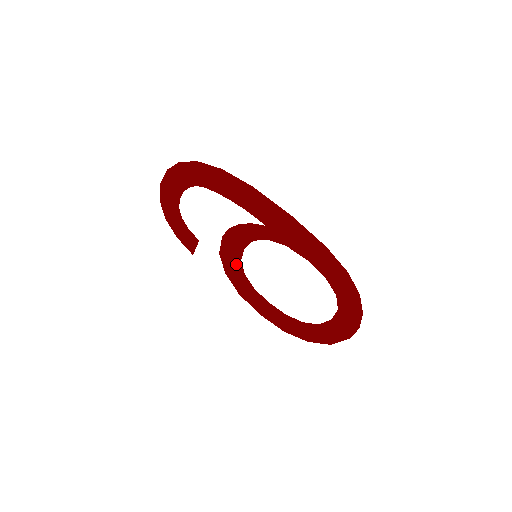
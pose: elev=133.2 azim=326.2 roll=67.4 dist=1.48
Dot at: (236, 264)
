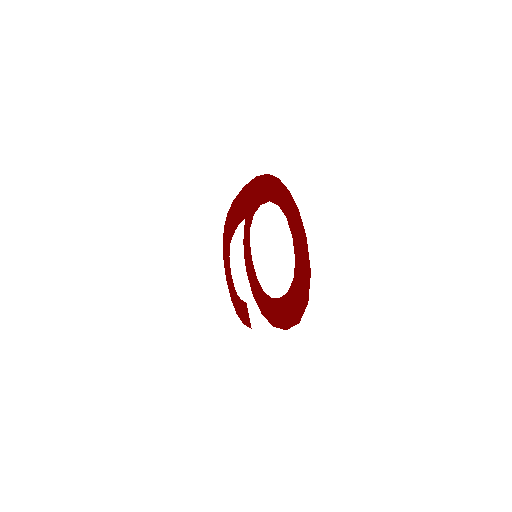
Dot at: (258, 288)
